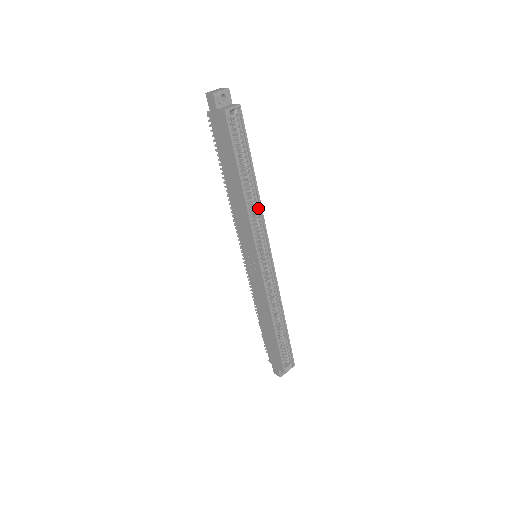
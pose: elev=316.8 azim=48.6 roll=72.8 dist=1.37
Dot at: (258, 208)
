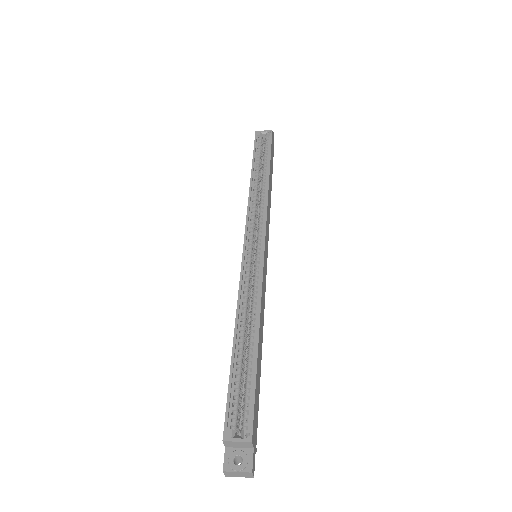
Dot at: (265, 197)
